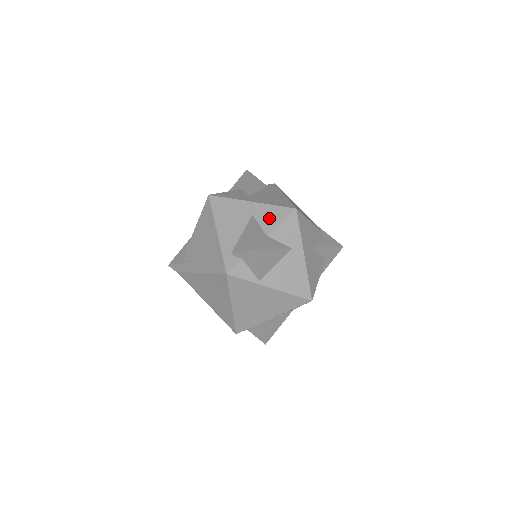
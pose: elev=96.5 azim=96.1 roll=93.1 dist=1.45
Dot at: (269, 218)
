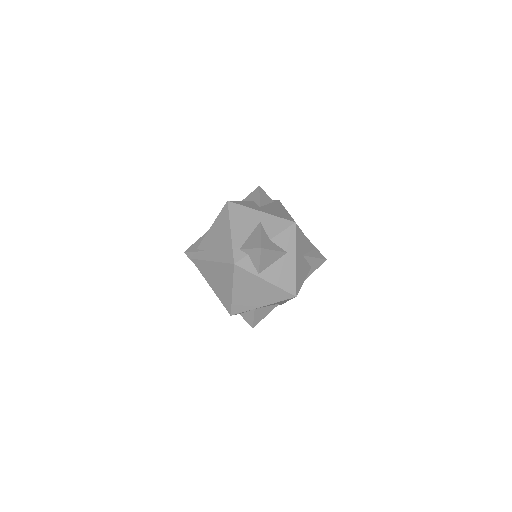
Dot at: (273, 226)
